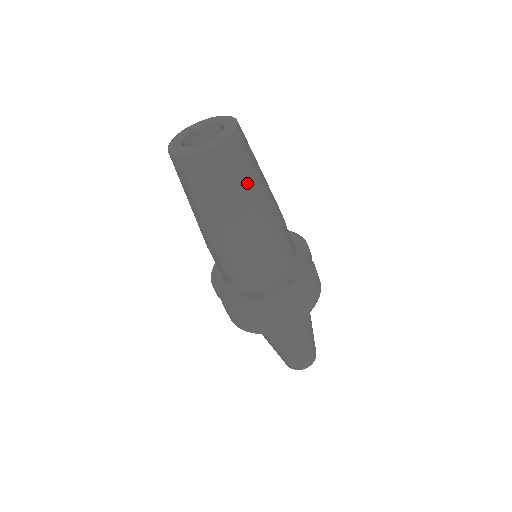
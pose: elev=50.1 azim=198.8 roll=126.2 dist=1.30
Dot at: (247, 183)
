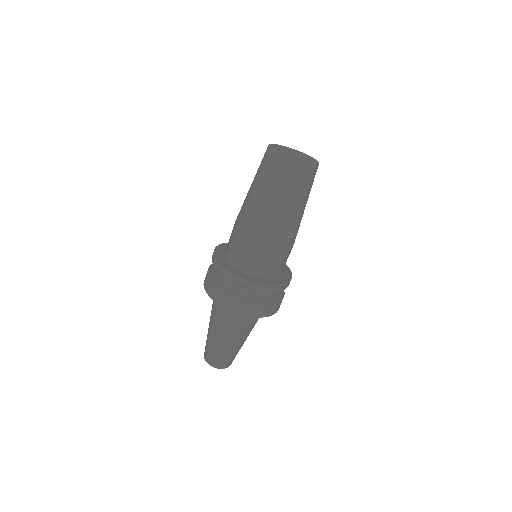
Dot at: (297, 199)
